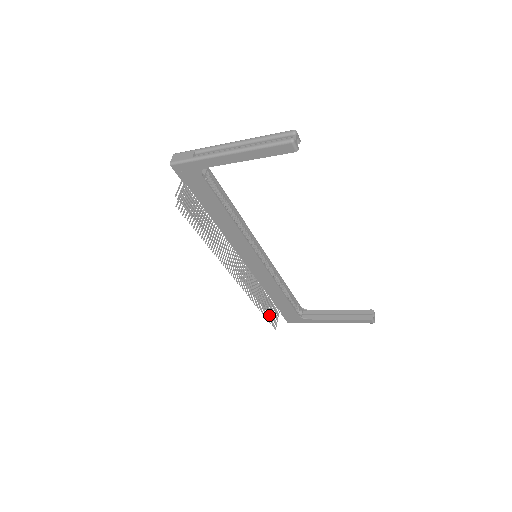
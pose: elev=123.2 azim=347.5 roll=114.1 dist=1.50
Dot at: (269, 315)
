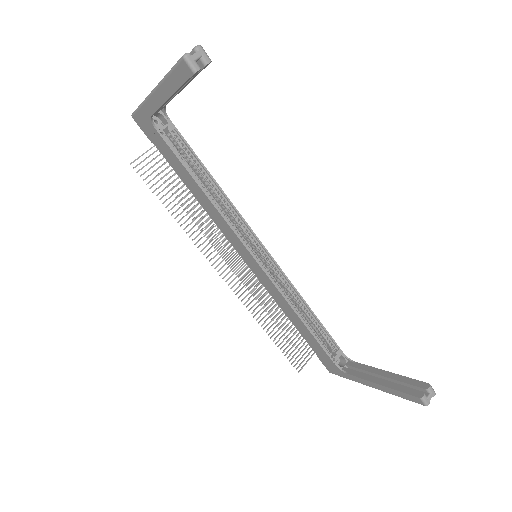
Dot at: occluded
